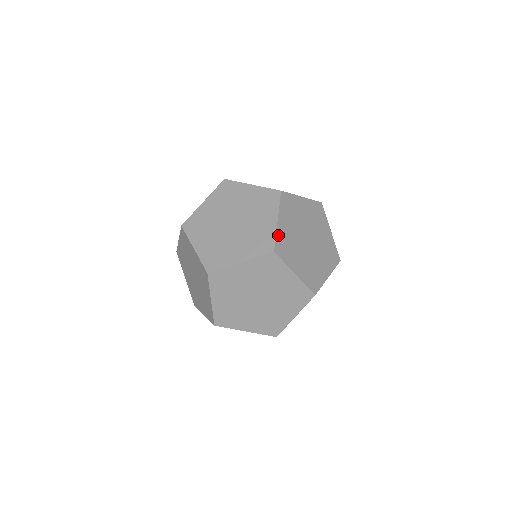
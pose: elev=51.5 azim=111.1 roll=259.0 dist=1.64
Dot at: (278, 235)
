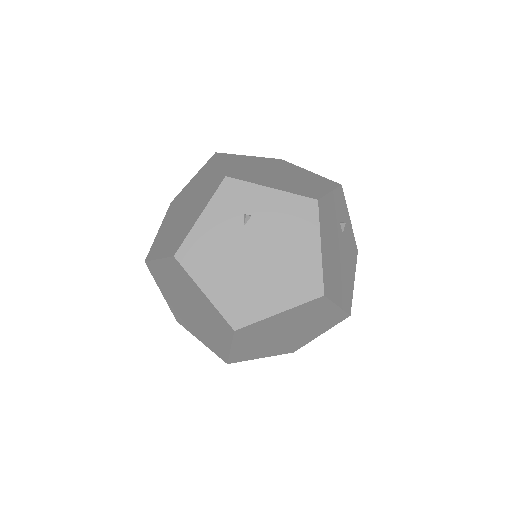
Dot at: occluded
